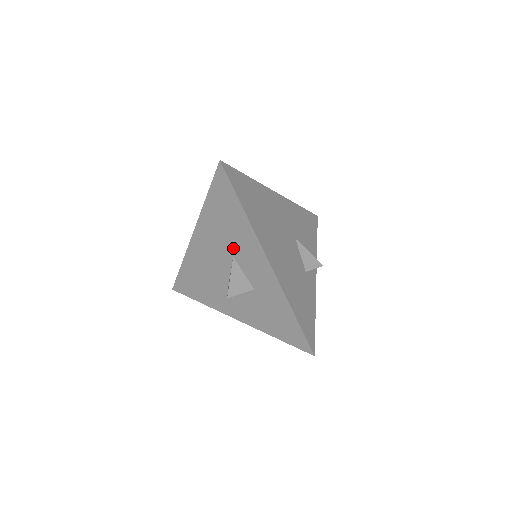
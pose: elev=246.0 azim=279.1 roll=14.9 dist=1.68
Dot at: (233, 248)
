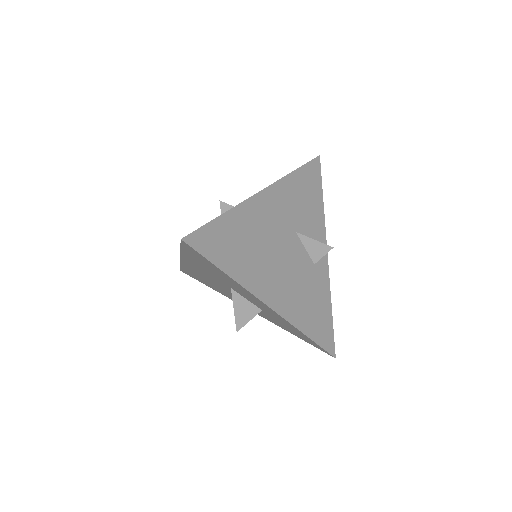
Dot at: (228, 285)
